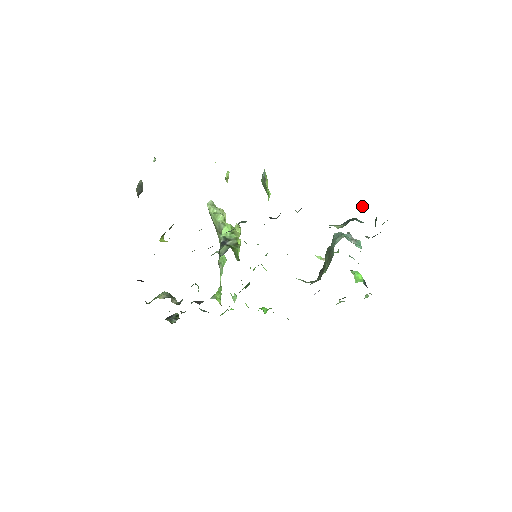
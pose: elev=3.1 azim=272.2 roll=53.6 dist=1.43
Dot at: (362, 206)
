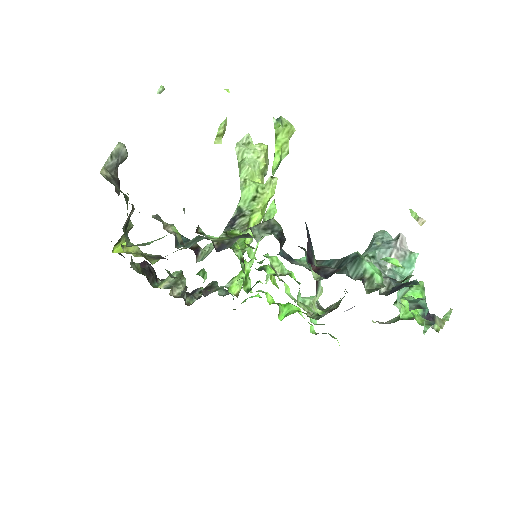
Dot at: occluded
